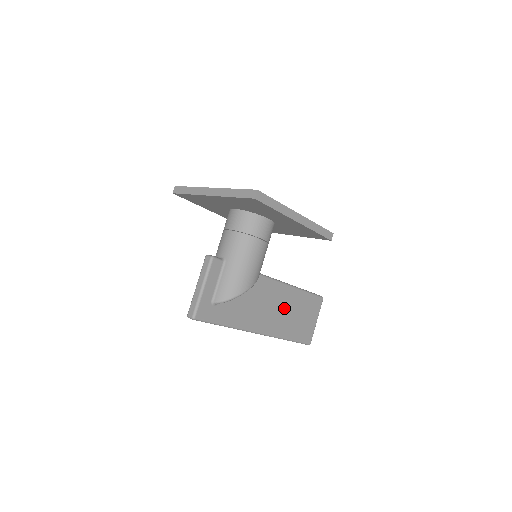
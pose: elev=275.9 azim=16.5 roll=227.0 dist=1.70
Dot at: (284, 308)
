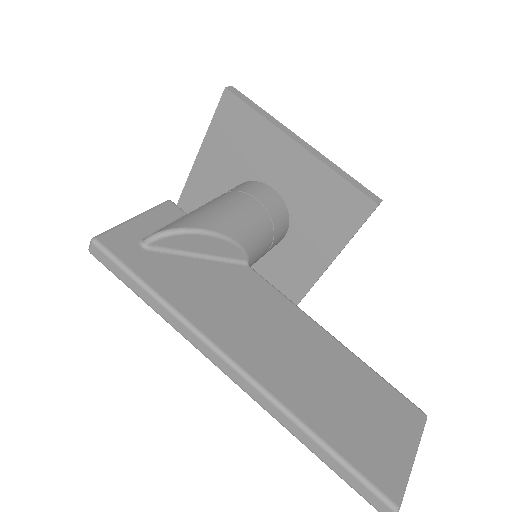
Dot at: (308, 360)
